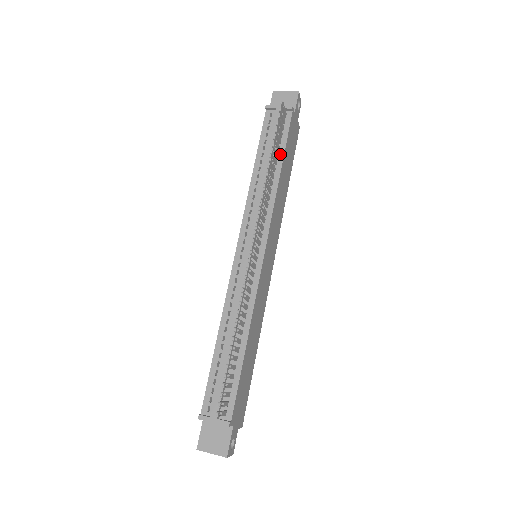
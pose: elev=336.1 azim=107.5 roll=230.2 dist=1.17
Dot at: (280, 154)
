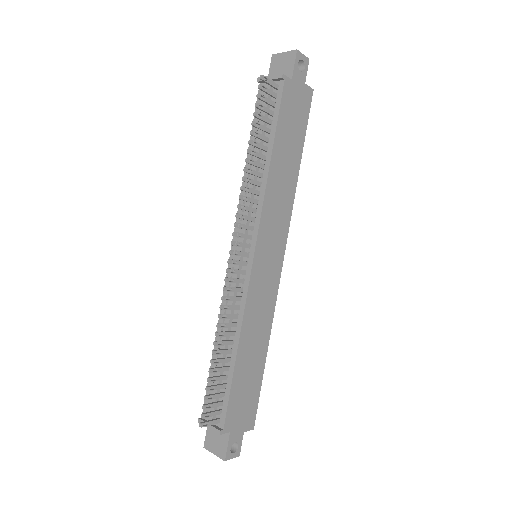
Dot at: (271, 138)
